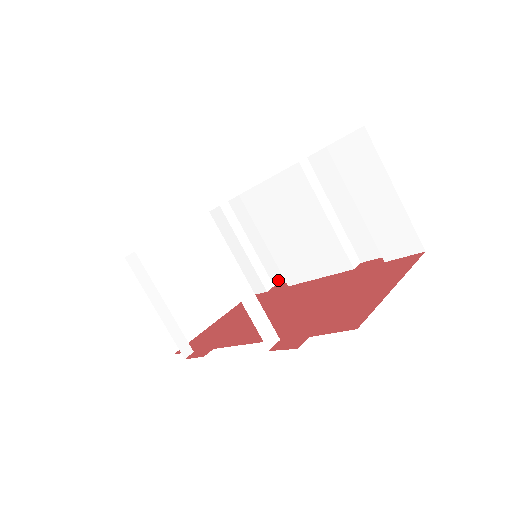
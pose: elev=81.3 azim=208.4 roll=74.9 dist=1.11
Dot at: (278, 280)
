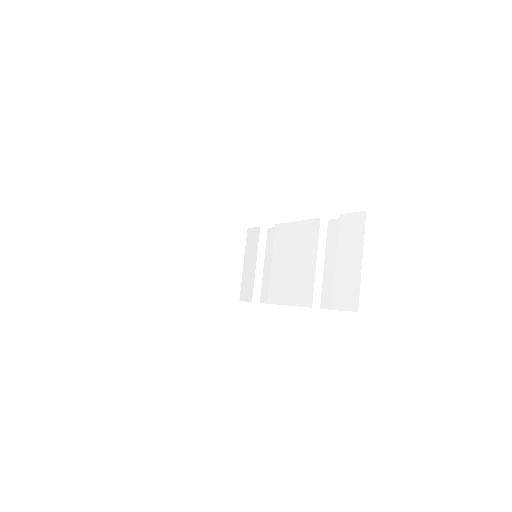
Dot at: (265, 299)
